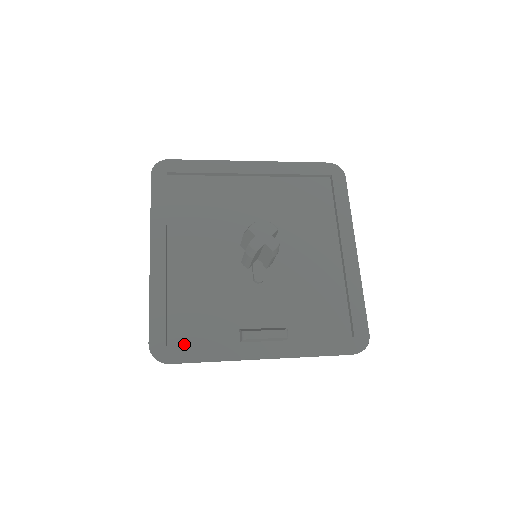
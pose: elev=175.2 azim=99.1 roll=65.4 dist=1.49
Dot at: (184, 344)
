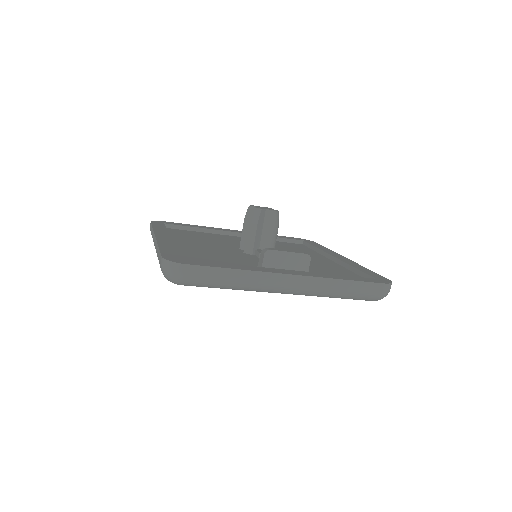
Dot at: occluded
